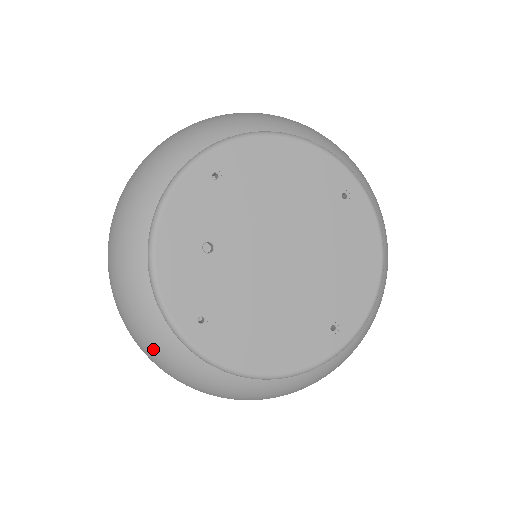
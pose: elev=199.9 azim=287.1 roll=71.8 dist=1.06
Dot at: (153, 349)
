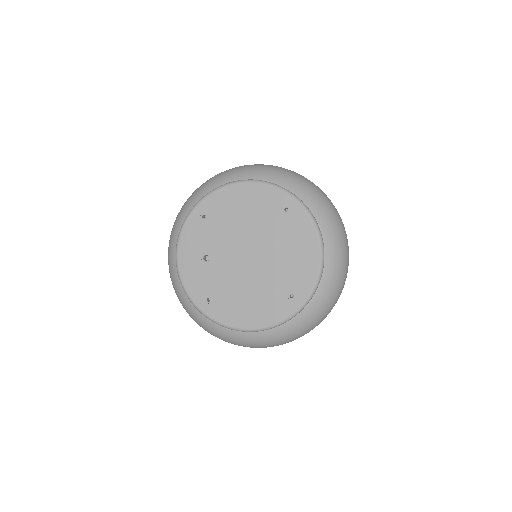
Dot at: (195, 319)
